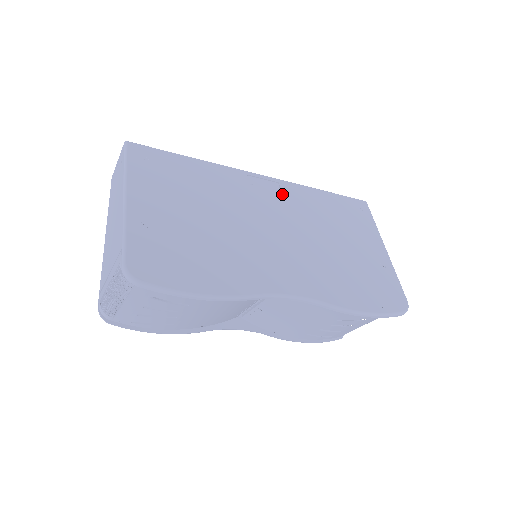
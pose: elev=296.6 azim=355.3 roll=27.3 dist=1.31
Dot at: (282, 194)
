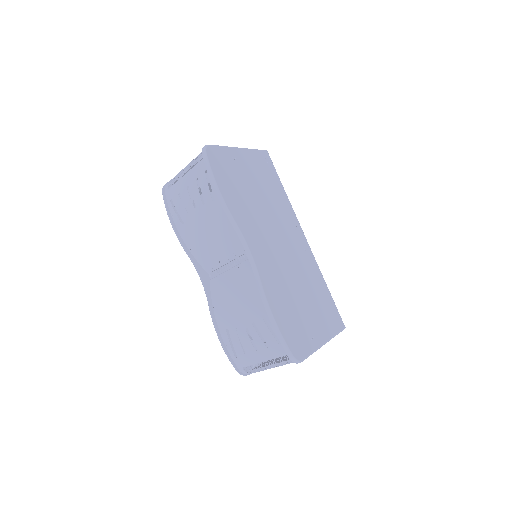
Dot at: (304, 251)
